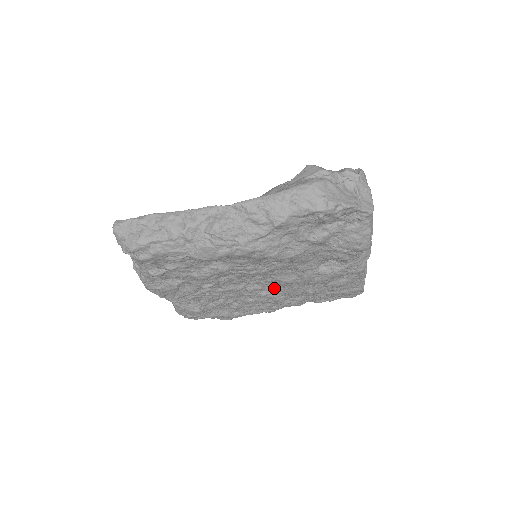
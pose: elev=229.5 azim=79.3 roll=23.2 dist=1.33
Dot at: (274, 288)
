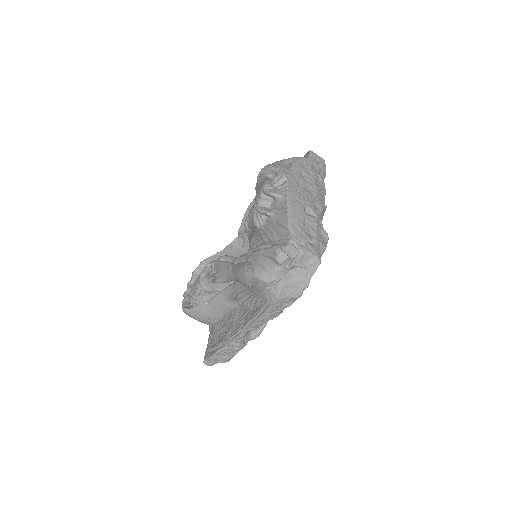
Dot at: occluded
